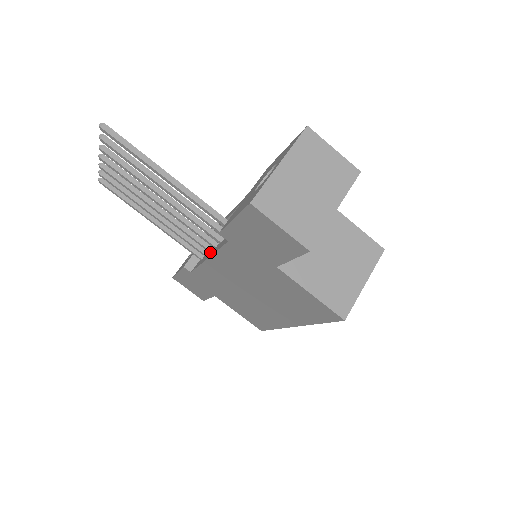
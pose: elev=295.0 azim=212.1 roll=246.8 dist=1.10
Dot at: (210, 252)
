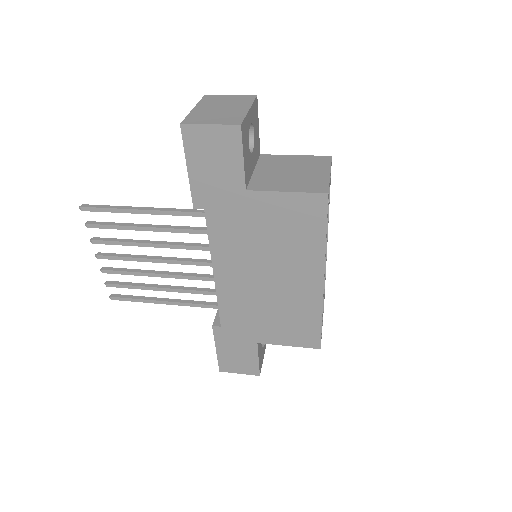
Dot at: occluded
